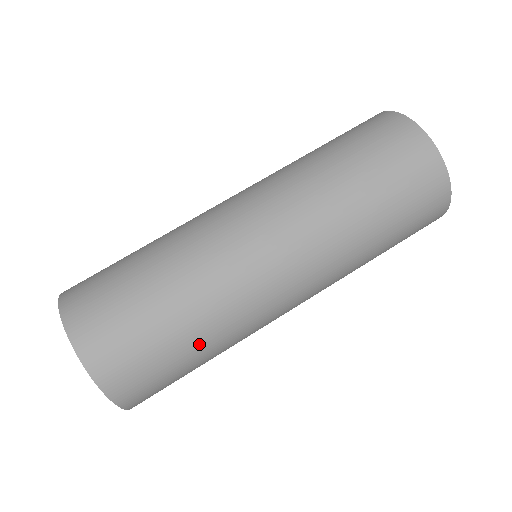
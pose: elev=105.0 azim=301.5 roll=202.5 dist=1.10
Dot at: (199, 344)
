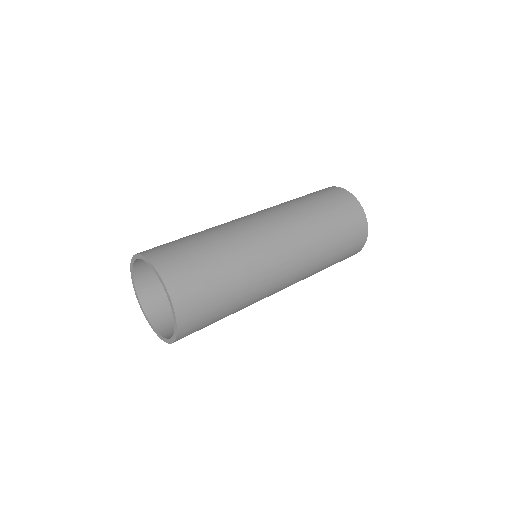
Dot at: (233, 307)
